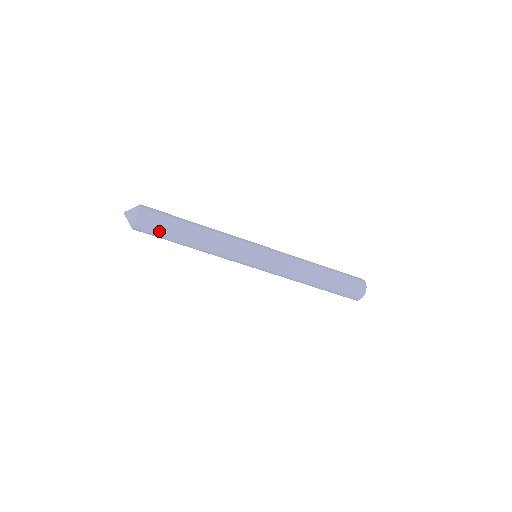
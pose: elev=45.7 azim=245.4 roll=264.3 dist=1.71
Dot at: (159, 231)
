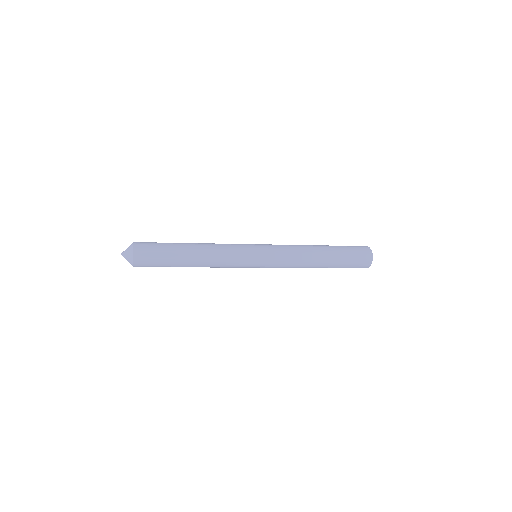
Dot at: (157, 262)
